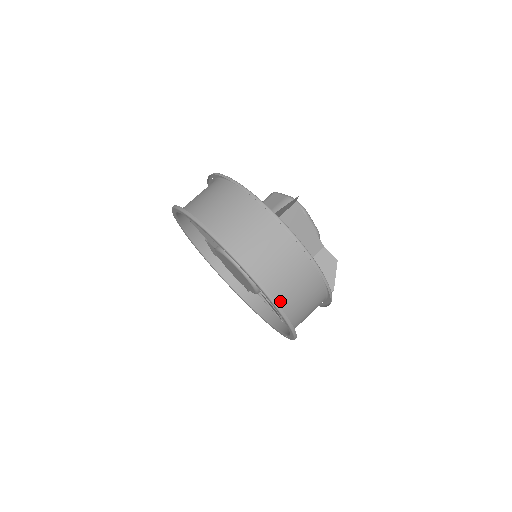
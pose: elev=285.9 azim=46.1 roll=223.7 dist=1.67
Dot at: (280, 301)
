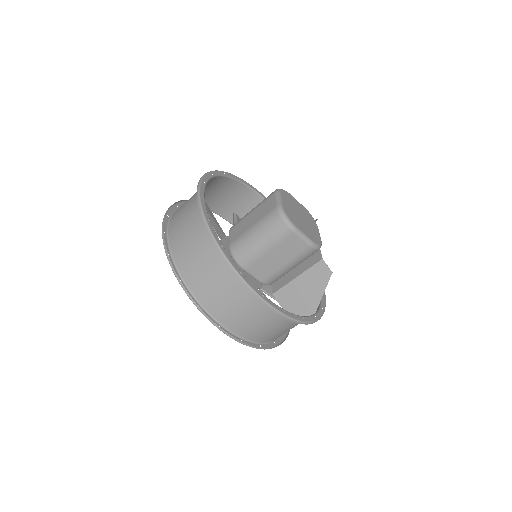
Dot at: occluded
